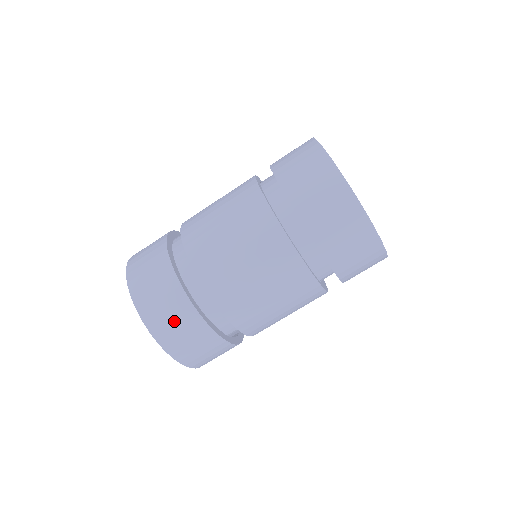
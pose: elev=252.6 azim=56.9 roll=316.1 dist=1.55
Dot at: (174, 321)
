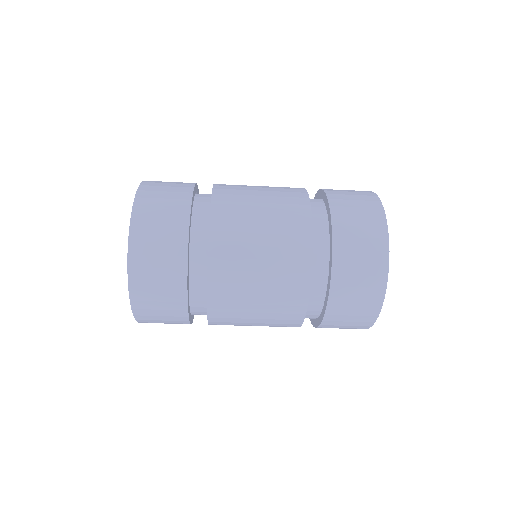
Dot at: (161, 311)
